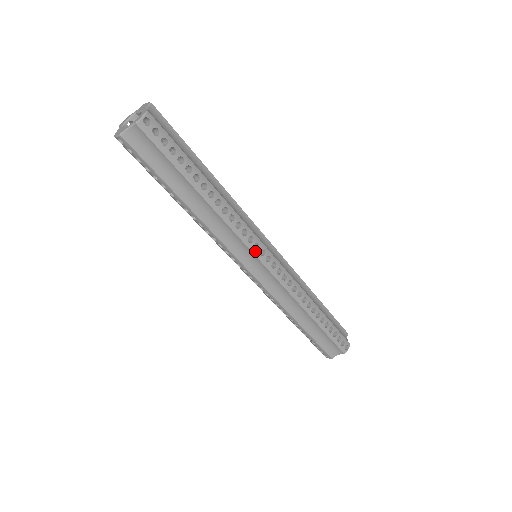
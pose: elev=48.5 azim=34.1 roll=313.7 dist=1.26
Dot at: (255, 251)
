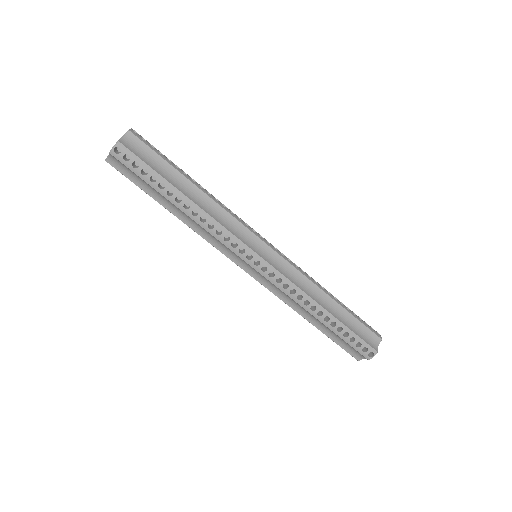
Dot at: (256, 234)
